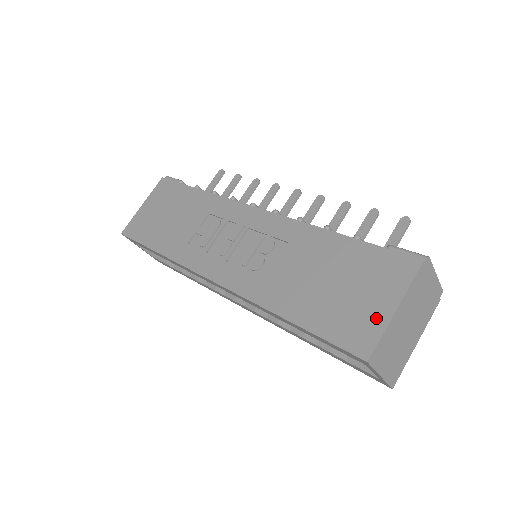
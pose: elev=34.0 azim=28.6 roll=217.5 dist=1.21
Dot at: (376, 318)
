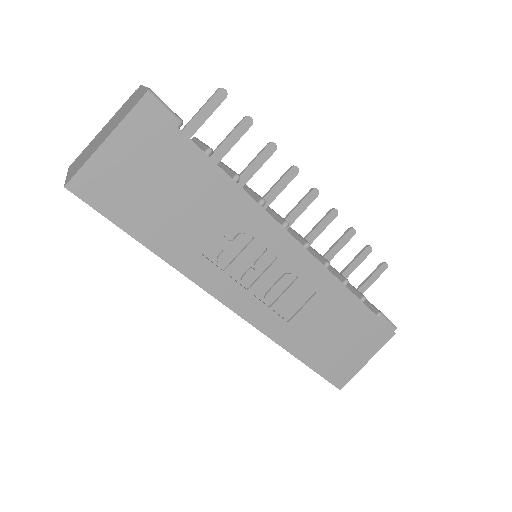
Dot at: (355, 366)
